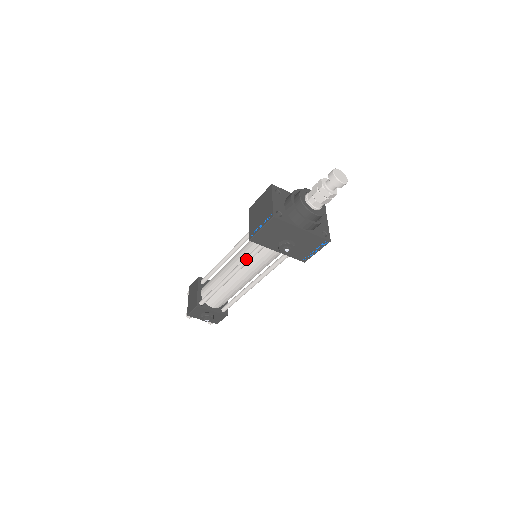
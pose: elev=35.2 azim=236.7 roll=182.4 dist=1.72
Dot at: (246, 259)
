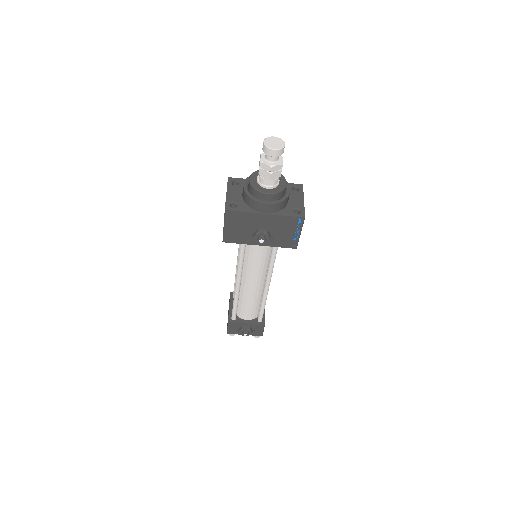
Dot at: (238, 262)
